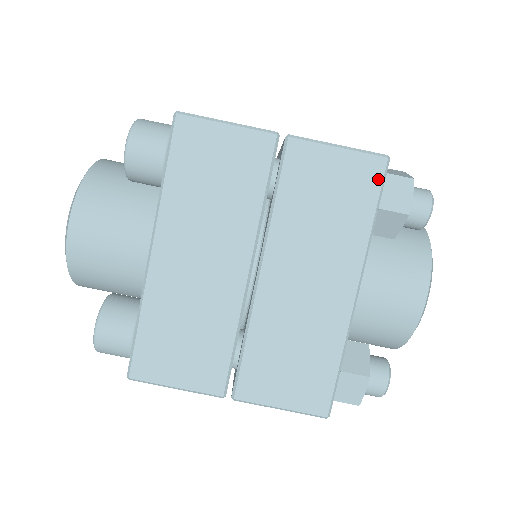
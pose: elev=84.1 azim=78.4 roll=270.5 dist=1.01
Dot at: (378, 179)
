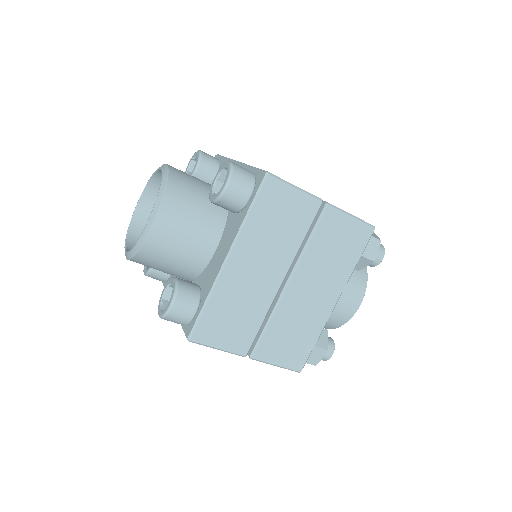
Dot at: occluded
